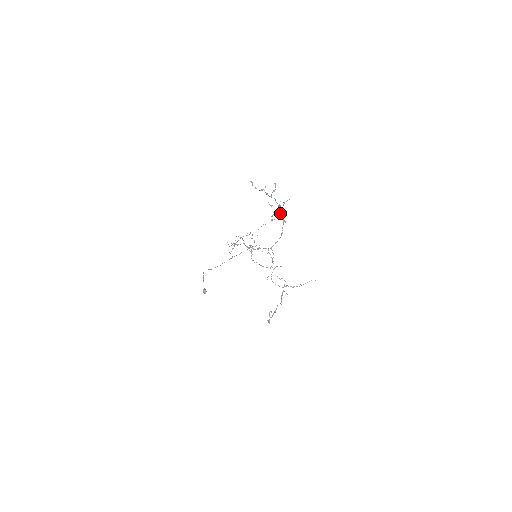
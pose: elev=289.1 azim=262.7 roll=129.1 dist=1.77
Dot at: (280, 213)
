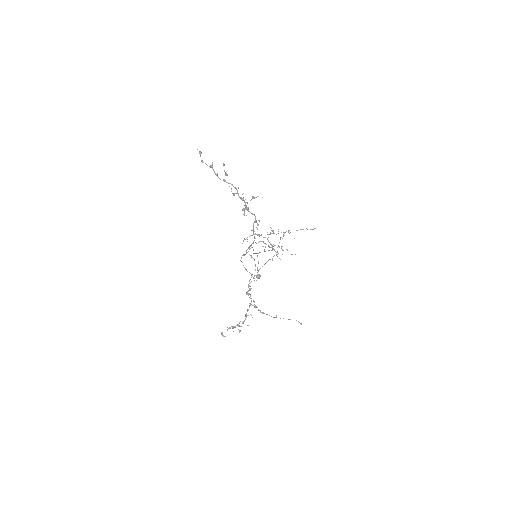
Dot at: (246, 209)
